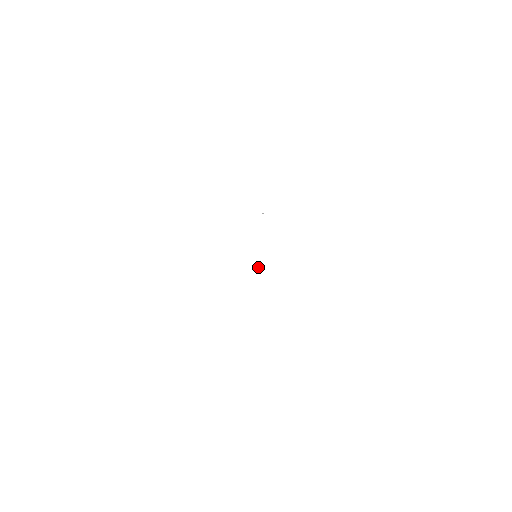
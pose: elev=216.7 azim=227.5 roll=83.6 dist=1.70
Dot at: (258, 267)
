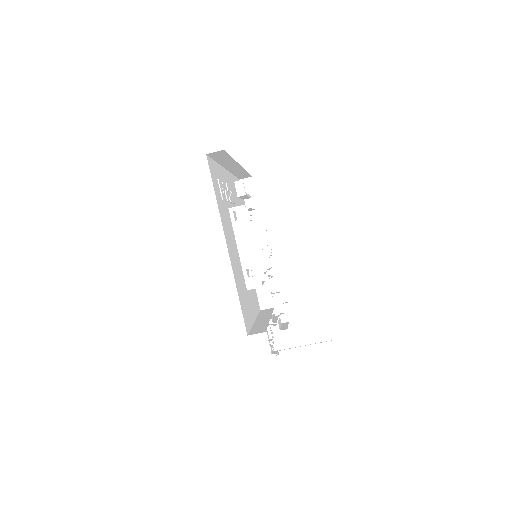
Dot at: occluded
